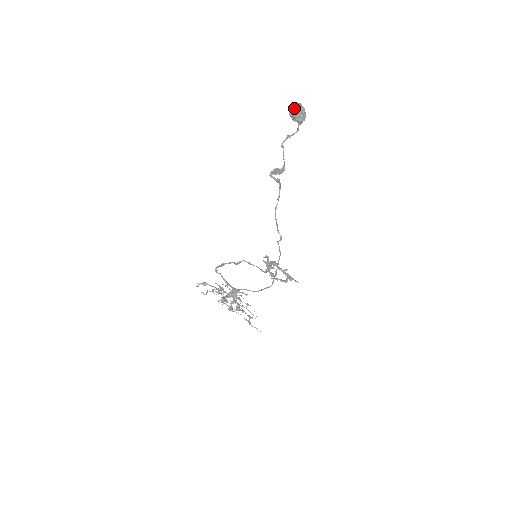
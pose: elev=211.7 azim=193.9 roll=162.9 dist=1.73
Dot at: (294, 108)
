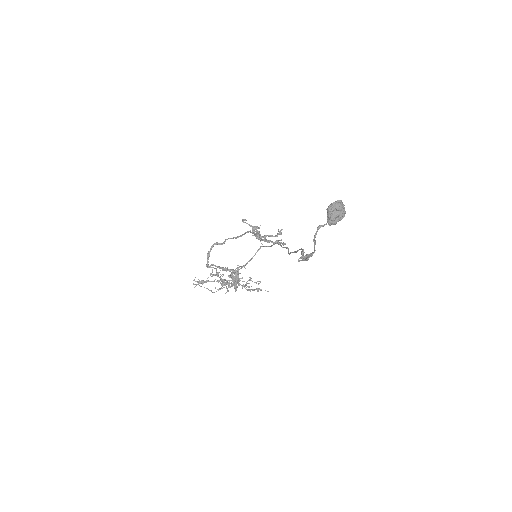
Dot at: (334, 216)
